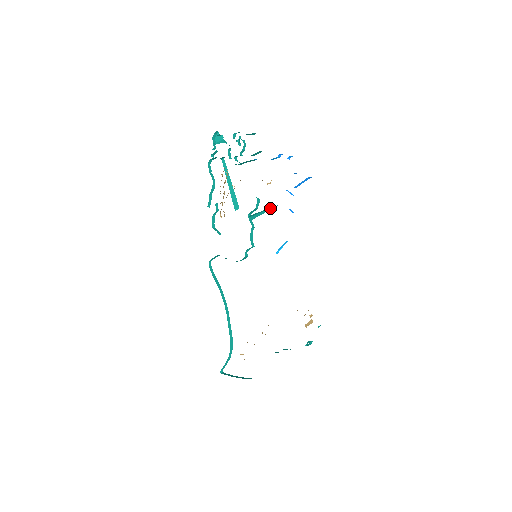
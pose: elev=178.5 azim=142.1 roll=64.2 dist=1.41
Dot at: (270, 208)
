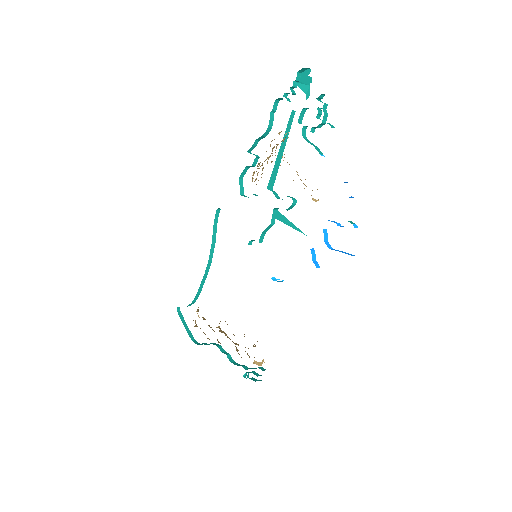
Dot at: occluded
